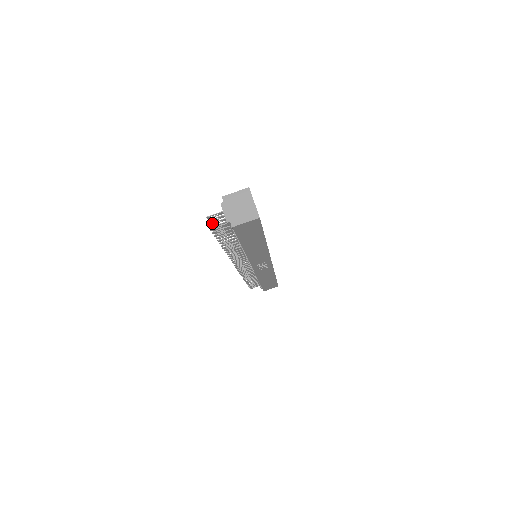
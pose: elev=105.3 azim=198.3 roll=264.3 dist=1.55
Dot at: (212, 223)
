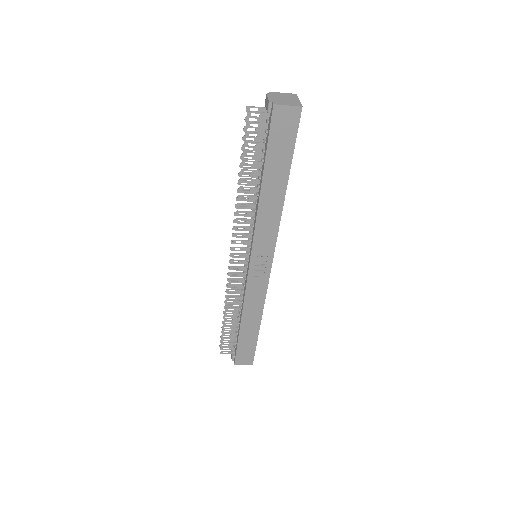
Dot at: (246, 127)
